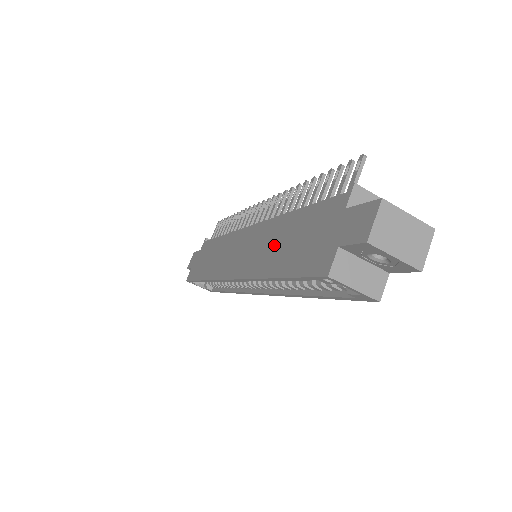
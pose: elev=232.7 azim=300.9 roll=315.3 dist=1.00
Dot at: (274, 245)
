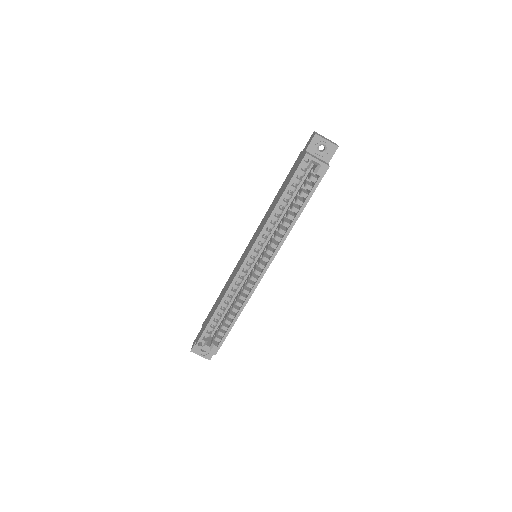
Dot at: (272, 207)
